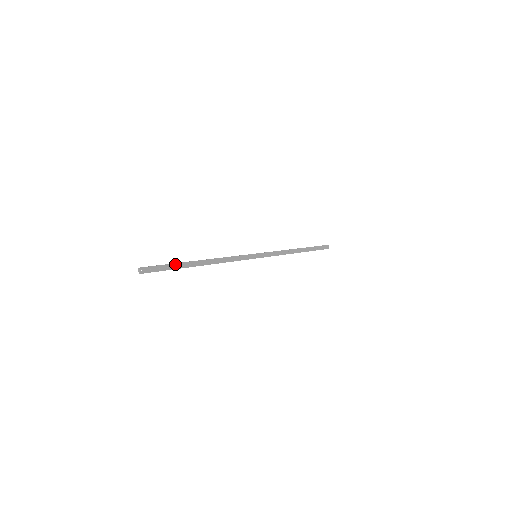
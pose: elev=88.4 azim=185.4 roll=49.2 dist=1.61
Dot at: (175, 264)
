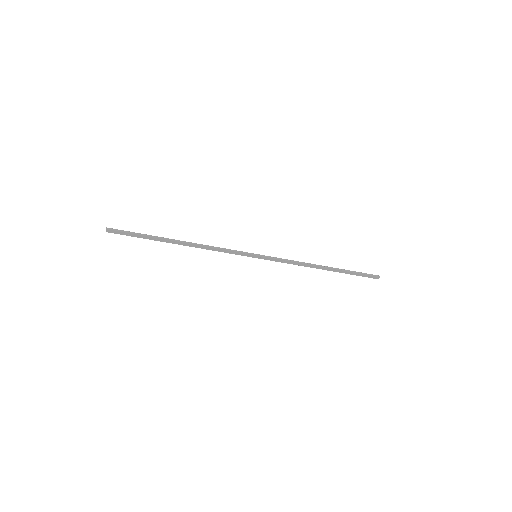
Dot at: (147, 236)
